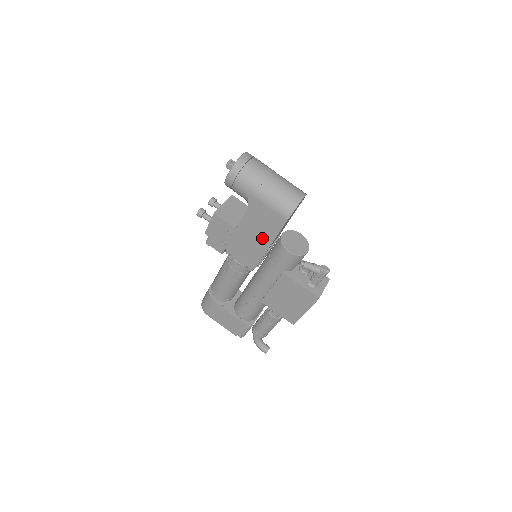
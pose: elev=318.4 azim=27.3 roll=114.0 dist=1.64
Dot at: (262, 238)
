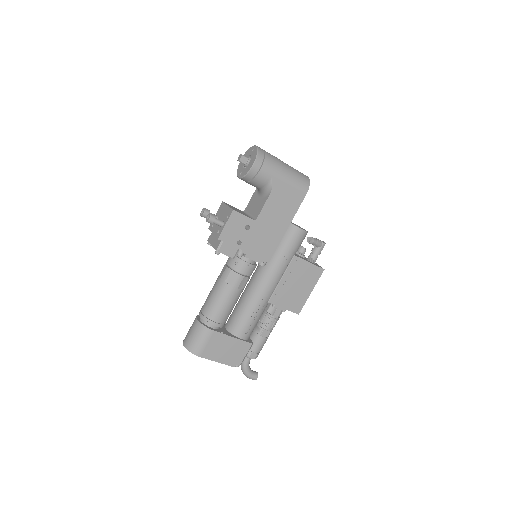
Dot at: (281, 221)
